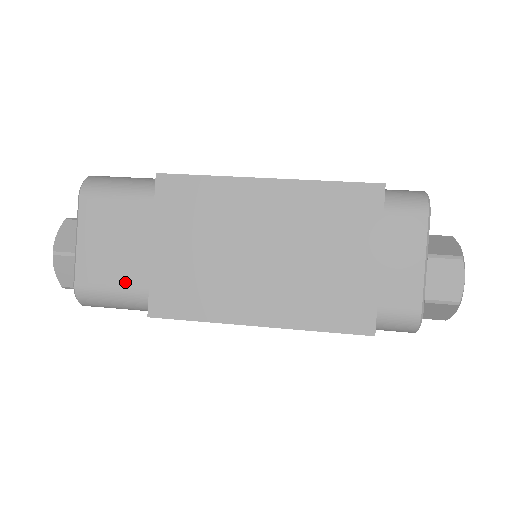
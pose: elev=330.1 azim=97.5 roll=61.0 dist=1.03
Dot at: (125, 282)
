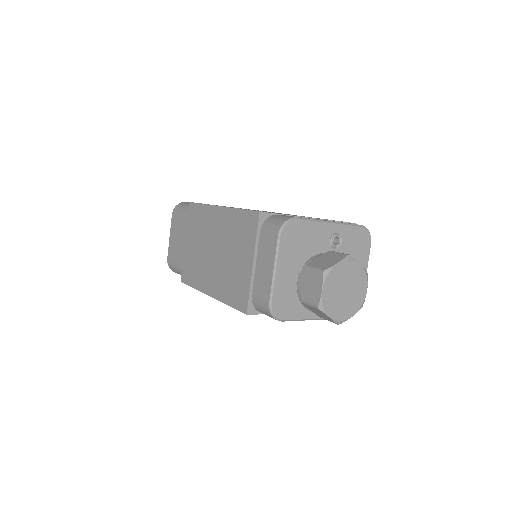
Dot at: (179, 261)
